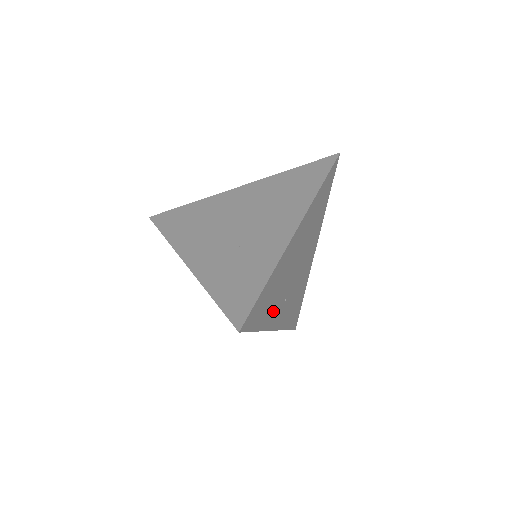
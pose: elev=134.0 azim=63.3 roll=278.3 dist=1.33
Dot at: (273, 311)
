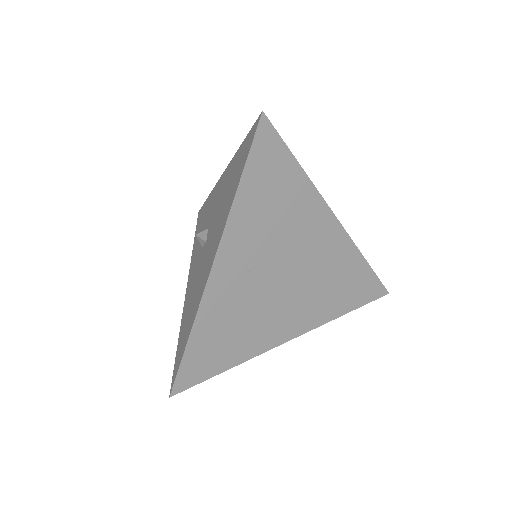
Dot at: (248, 231)
